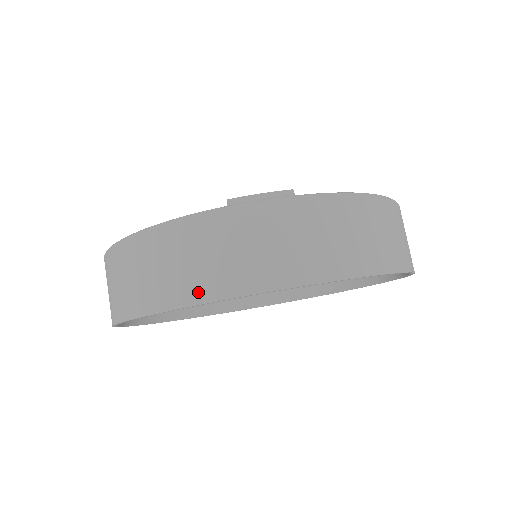
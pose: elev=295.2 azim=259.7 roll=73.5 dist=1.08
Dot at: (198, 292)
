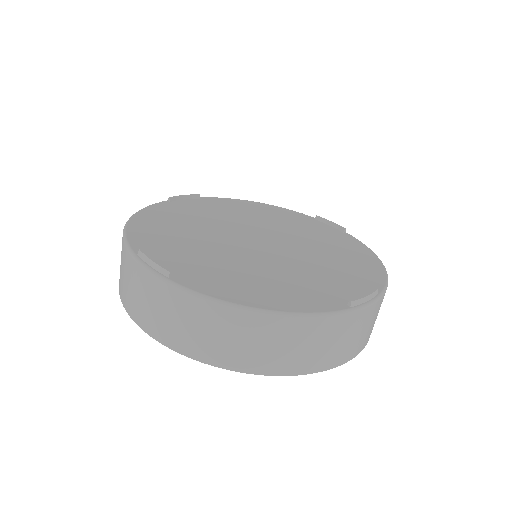
Dot at: (121, 291)
